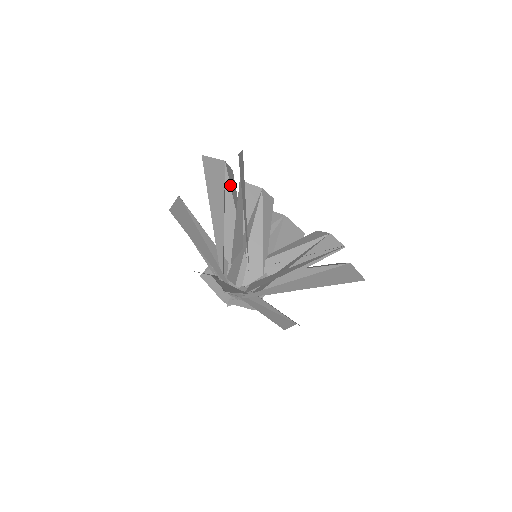
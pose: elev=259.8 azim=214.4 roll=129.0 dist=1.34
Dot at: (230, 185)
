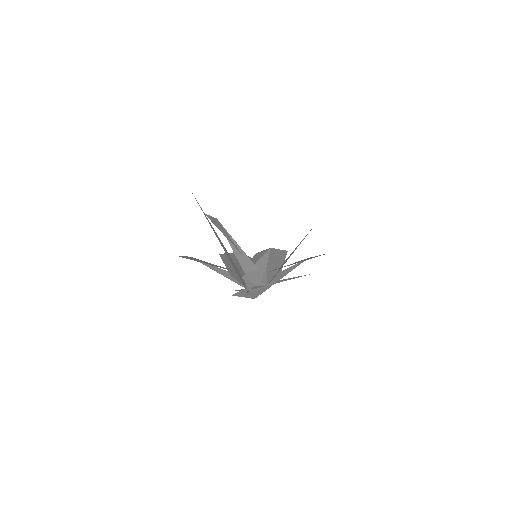
Dot at: occluded
